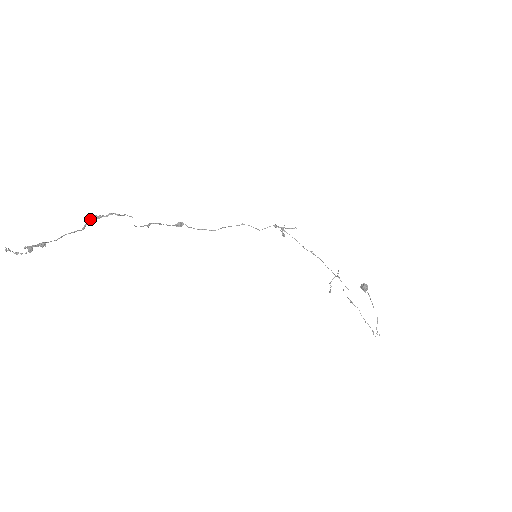
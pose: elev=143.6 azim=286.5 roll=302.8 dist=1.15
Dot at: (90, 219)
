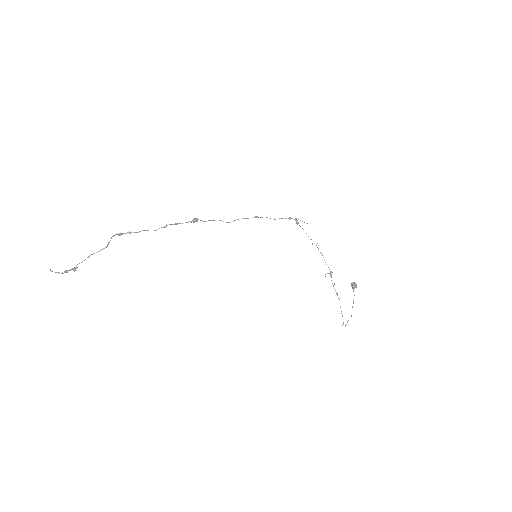
Dot at: occluded
